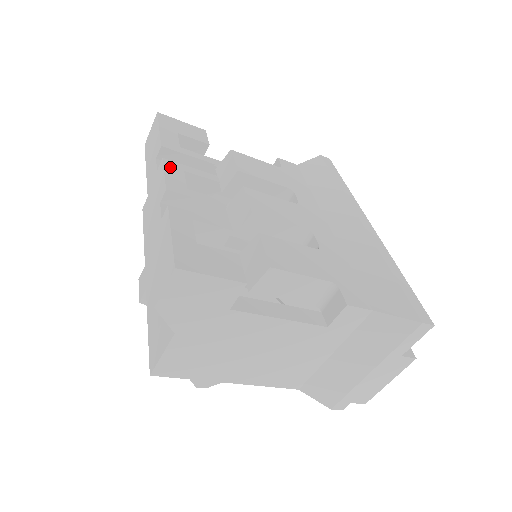
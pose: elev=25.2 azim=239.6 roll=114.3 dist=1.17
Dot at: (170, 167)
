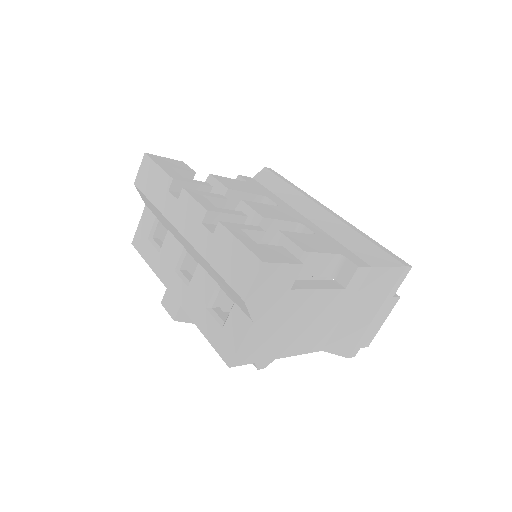
Dot at: (193, 194)
